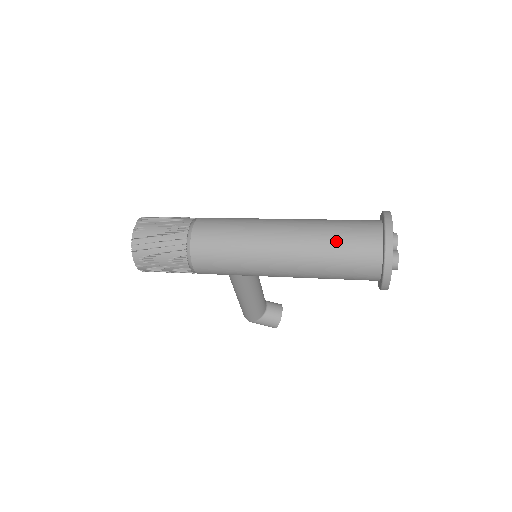
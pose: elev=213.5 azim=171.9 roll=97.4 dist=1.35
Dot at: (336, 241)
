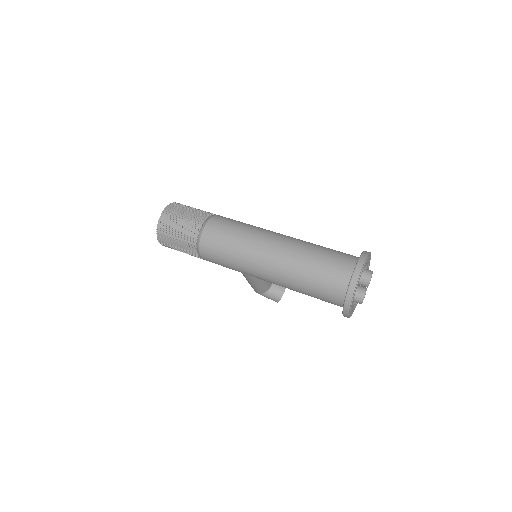
Dot at: (312, 271)
